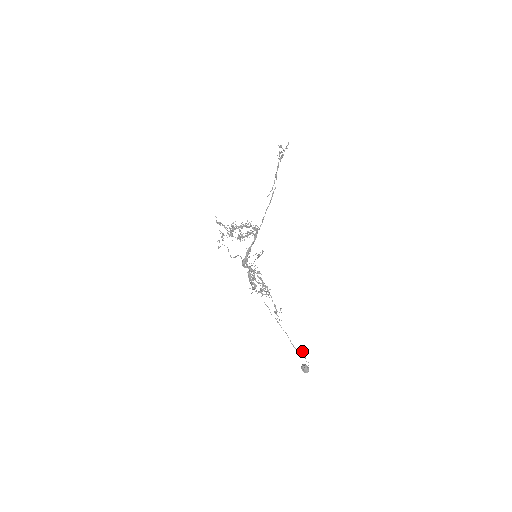
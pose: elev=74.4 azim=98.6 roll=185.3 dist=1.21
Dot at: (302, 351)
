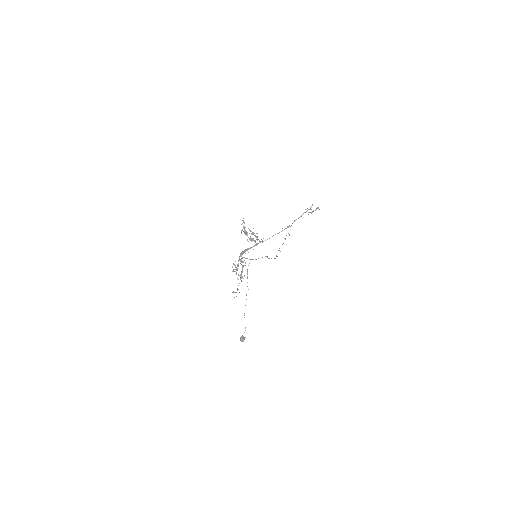
Dot at: (245, 327)
